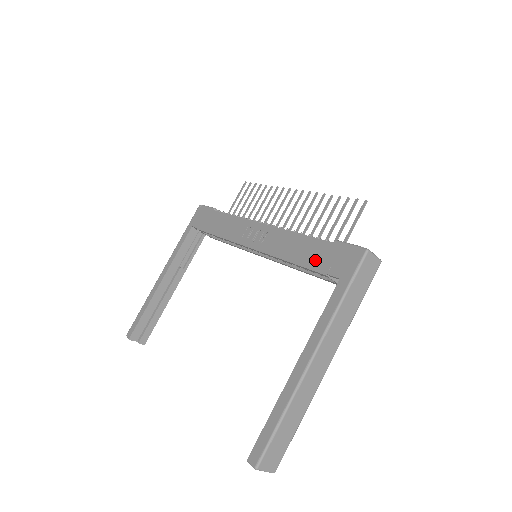
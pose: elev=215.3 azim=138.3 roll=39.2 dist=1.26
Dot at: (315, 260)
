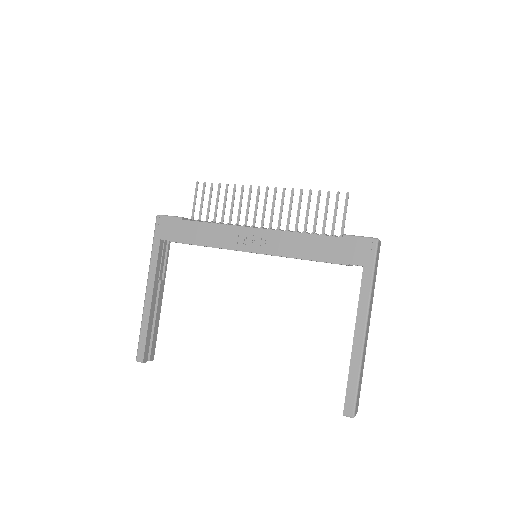
Dot at: (332, 254)
